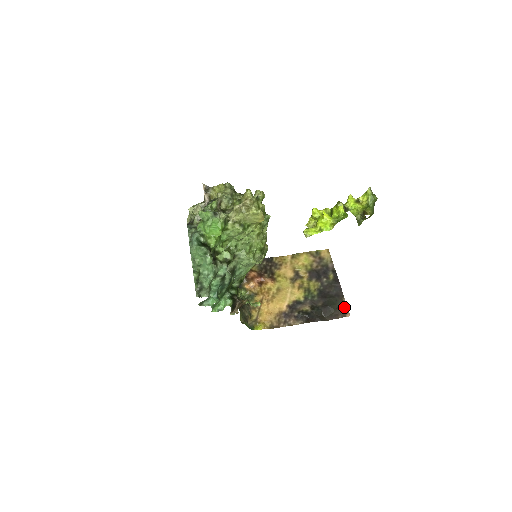
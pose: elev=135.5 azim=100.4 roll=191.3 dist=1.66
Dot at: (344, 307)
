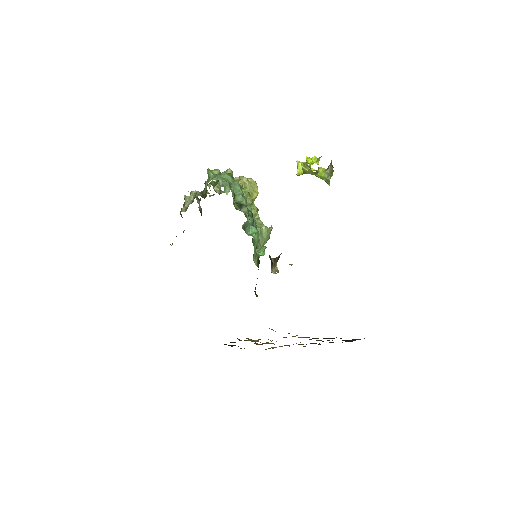
Dot at: occluded
